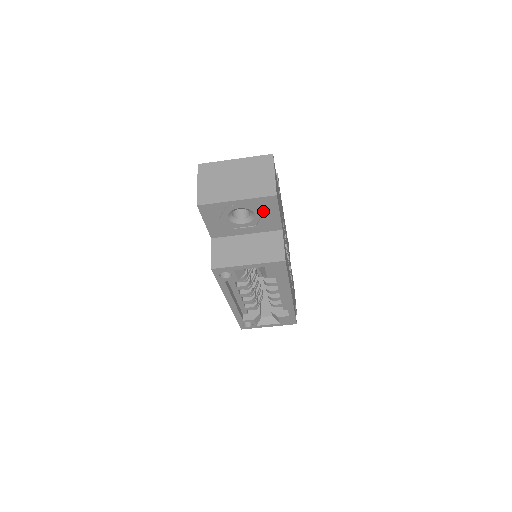
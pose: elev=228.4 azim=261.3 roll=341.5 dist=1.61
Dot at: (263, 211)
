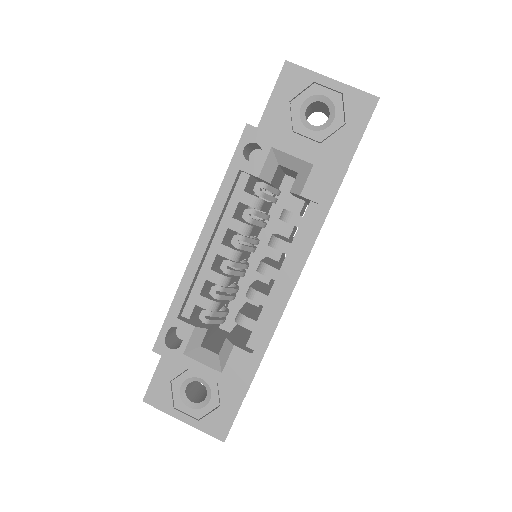
Dot at: (347, 119)
